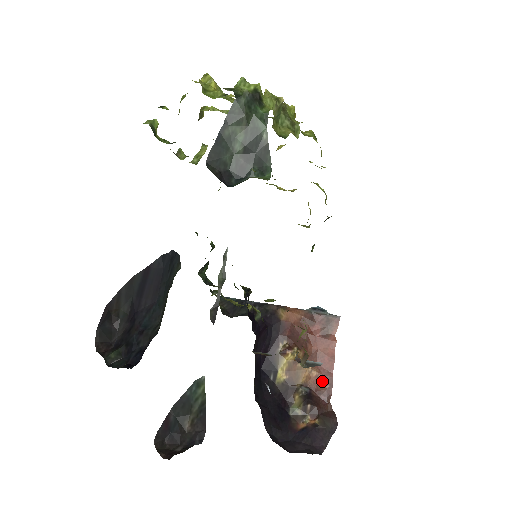
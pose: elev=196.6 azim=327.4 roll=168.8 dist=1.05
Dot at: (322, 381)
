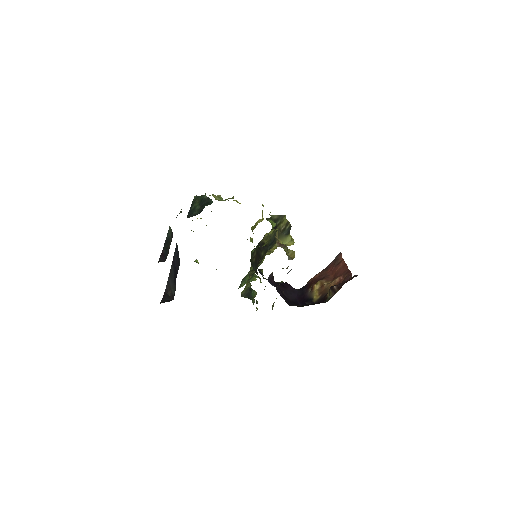
Dot at: (344, 277)
